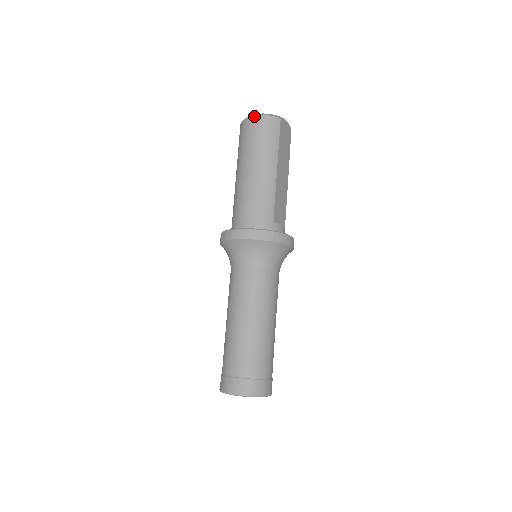
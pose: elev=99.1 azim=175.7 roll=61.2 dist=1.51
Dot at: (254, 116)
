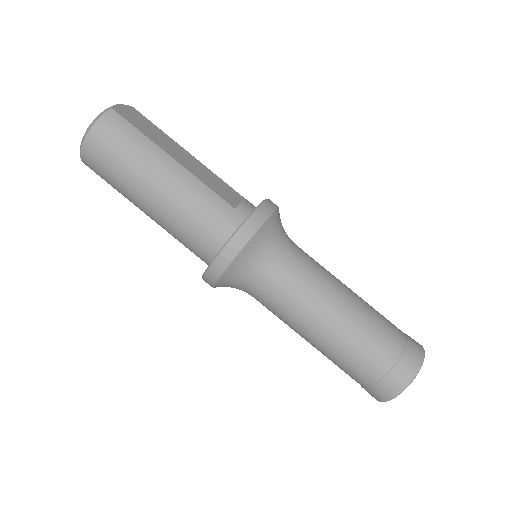
Dot at: (85, 138)
